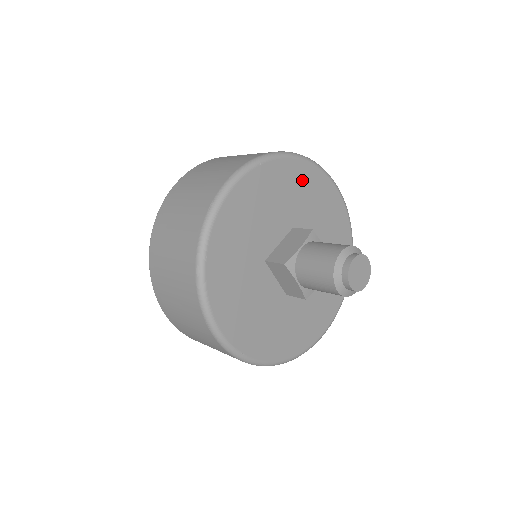
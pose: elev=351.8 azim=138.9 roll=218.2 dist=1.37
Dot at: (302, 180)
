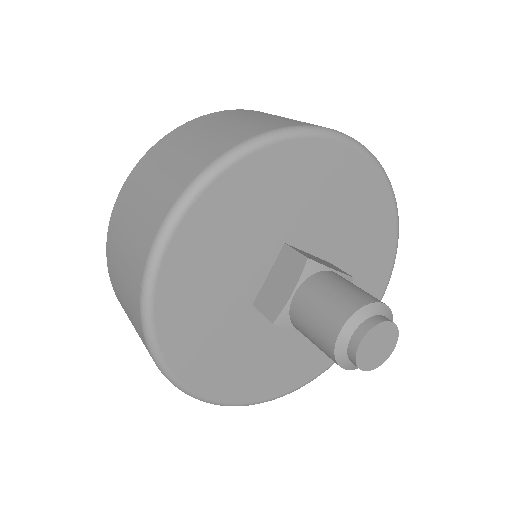
Dot at: (281, 173)
